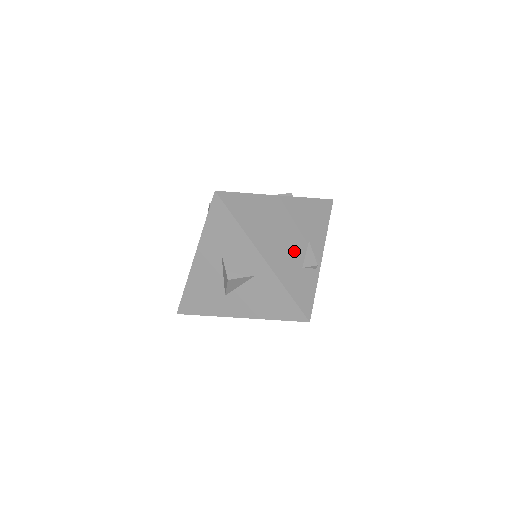
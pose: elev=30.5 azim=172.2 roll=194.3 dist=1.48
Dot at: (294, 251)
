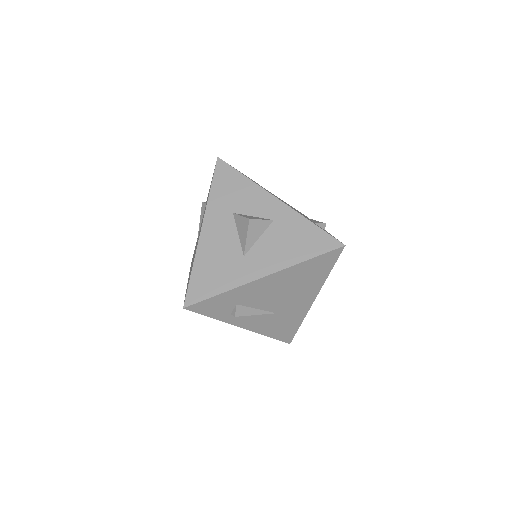
Dot at: (300, 213)
